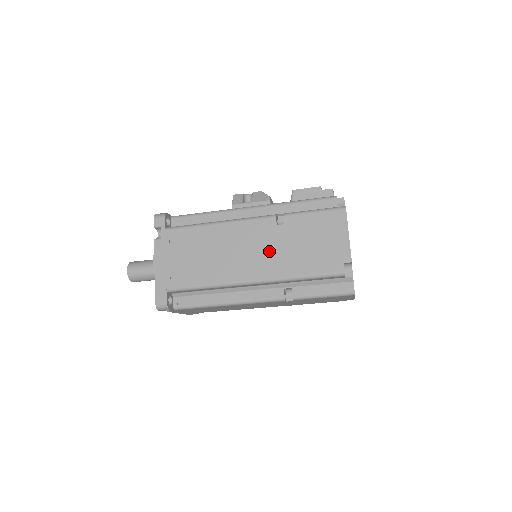
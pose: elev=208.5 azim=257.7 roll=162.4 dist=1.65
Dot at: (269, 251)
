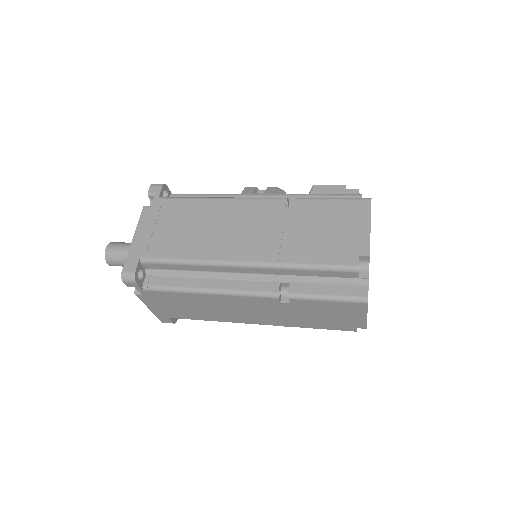
Dot at: (271, 232)
